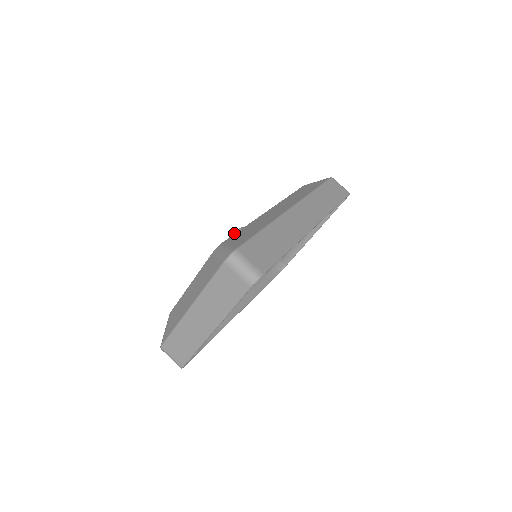
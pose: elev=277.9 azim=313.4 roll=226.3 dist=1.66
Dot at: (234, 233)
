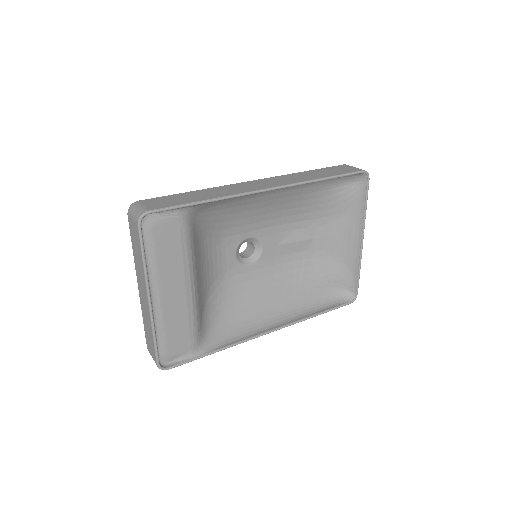
Dot at: occluded
